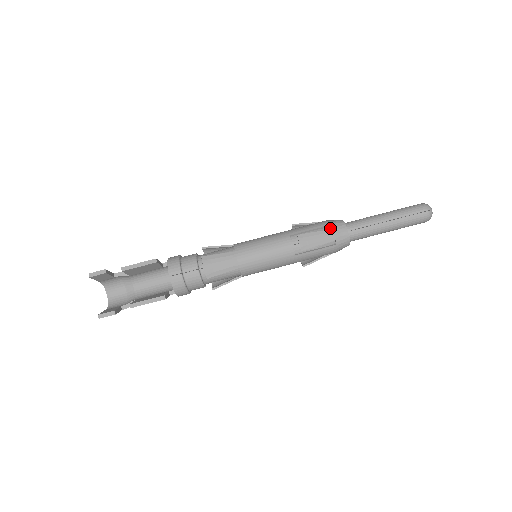
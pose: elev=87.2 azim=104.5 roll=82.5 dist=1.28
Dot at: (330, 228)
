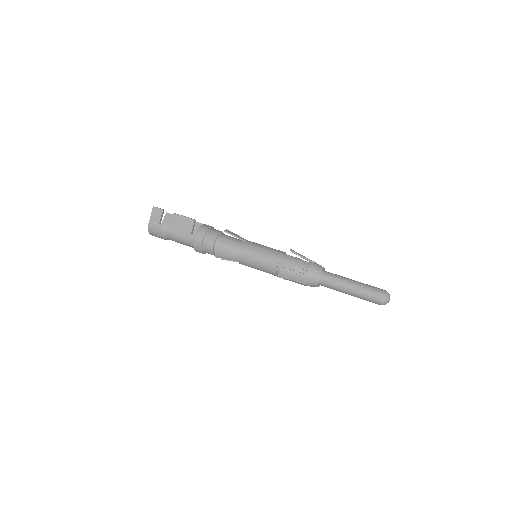
Dot at: occluded
